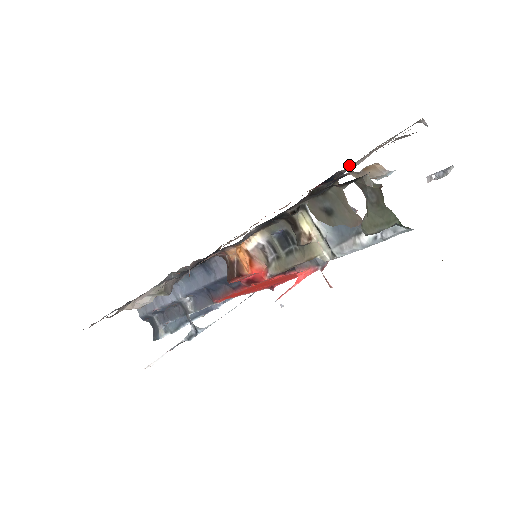
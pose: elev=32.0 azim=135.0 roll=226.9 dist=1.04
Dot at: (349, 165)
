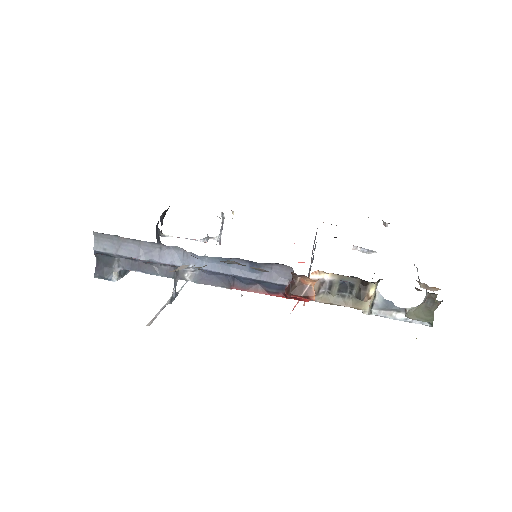
Dot at: occluded
